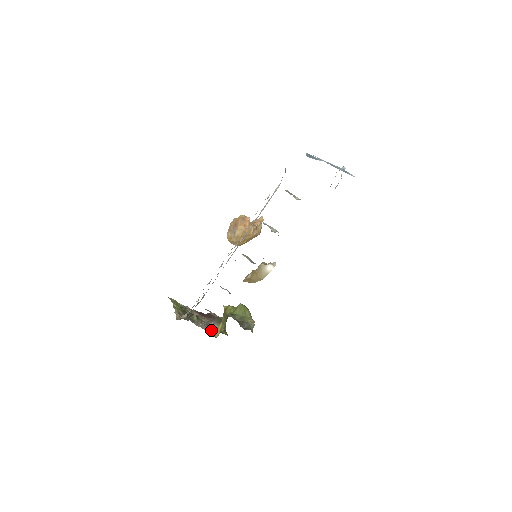
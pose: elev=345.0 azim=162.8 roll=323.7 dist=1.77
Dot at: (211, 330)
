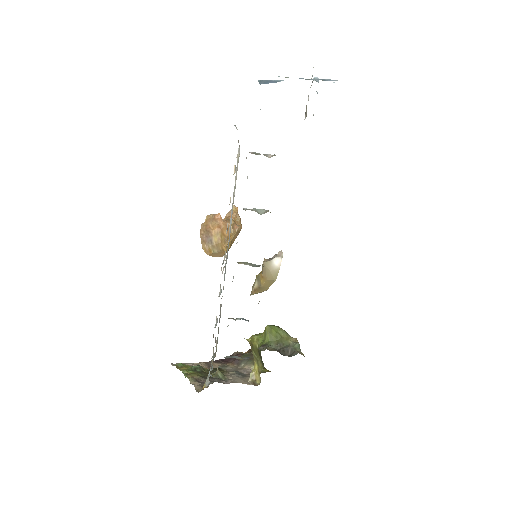
Dot at: (246, 377)
